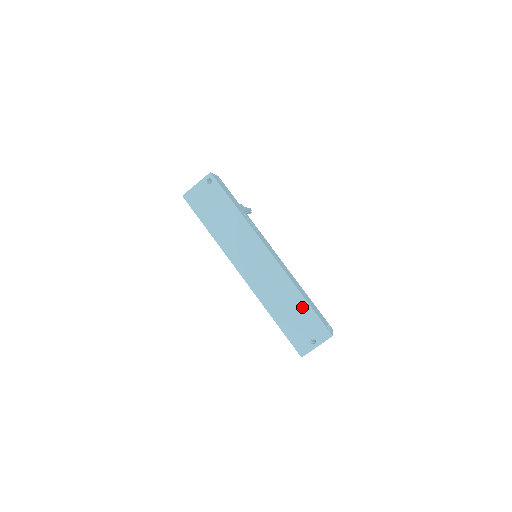
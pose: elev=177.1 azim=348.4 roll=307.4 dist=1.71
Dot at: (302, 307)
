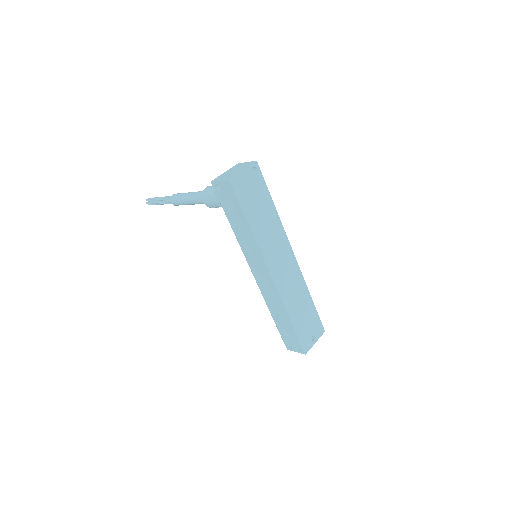
Dot at: (310, 307)
